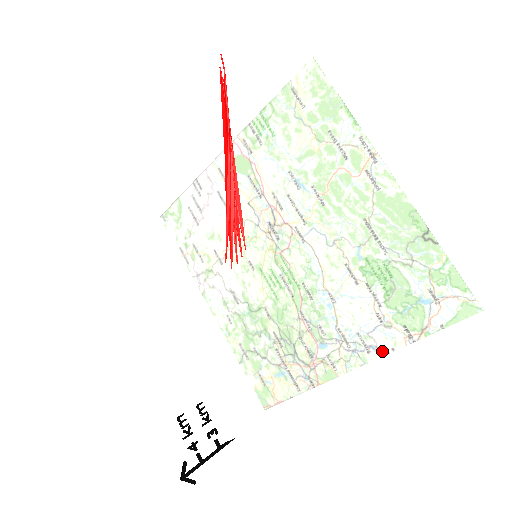
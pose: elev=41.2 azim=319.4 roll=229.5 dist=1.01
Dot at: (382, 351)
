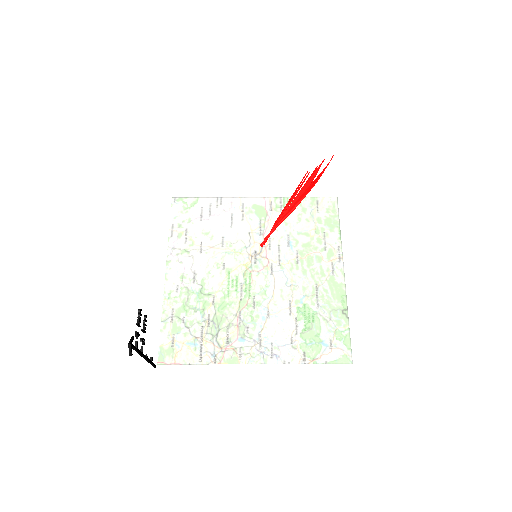
Dot at: (316, 339)
